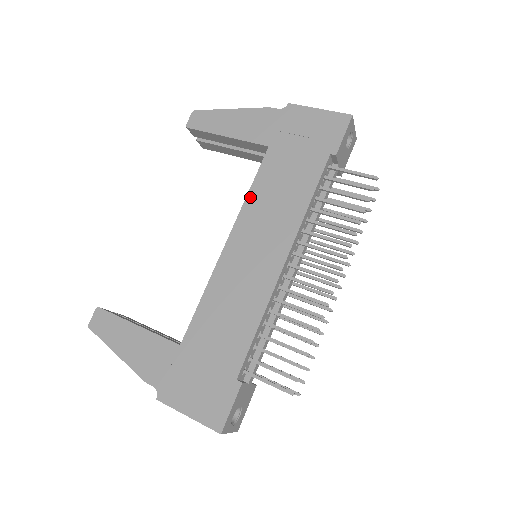
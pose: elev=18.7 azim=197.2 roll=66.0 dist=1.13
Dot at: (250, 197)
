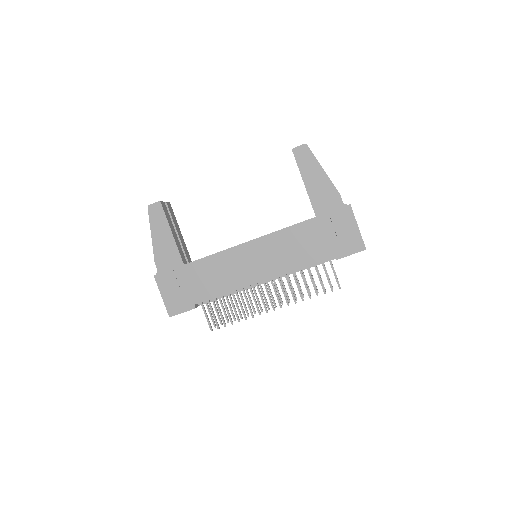
Dot at: (280, 233)
